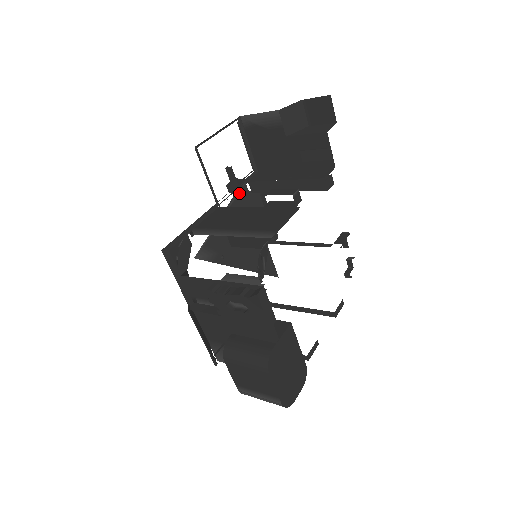
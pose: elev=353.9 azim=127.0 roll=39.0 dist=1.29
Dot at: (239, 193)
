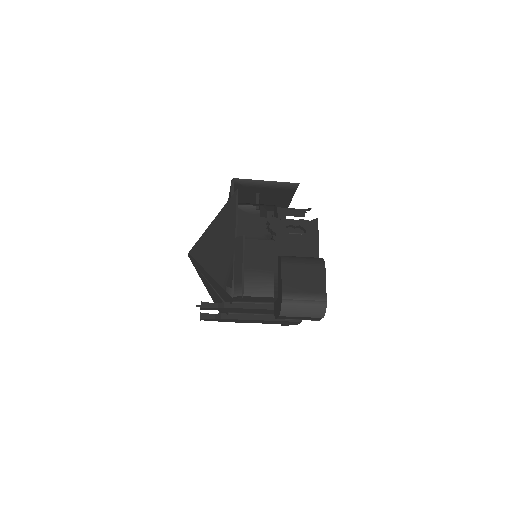
Dot at: (259, 209)
